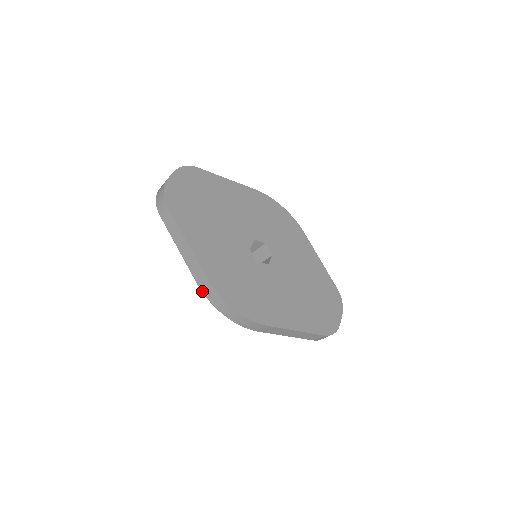
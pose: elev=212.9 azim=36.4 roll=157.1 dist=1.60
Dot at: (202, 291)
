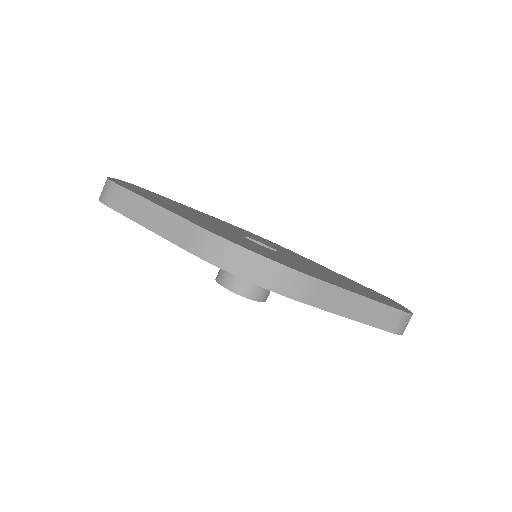
Dot at: (198, 256)
